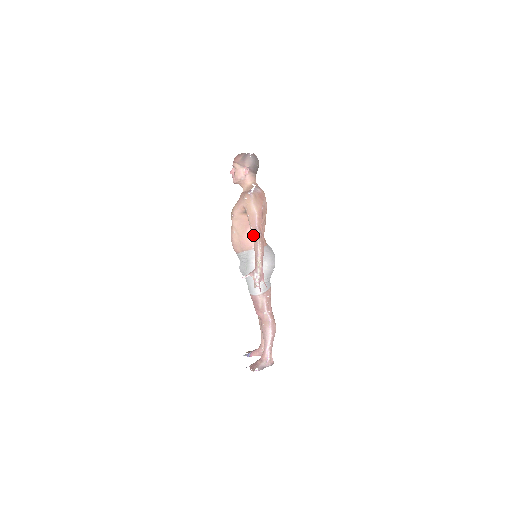
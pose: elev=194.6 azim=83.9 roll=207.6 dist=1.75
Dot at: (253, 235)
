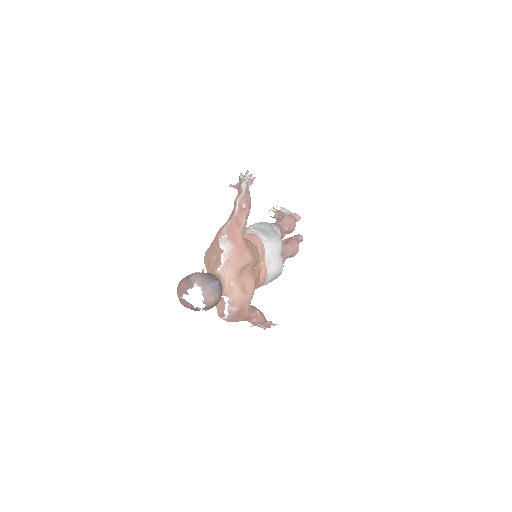
Dot at: occluded
